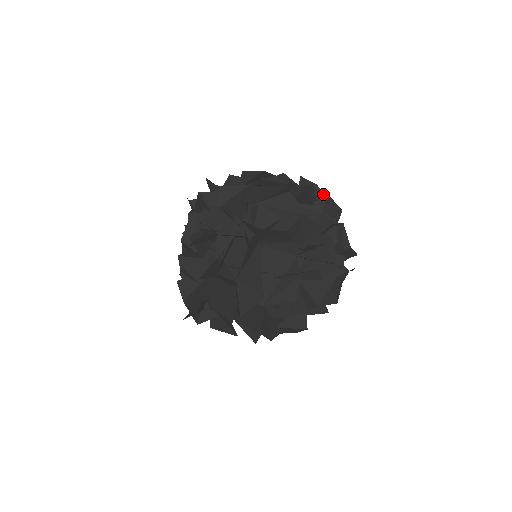
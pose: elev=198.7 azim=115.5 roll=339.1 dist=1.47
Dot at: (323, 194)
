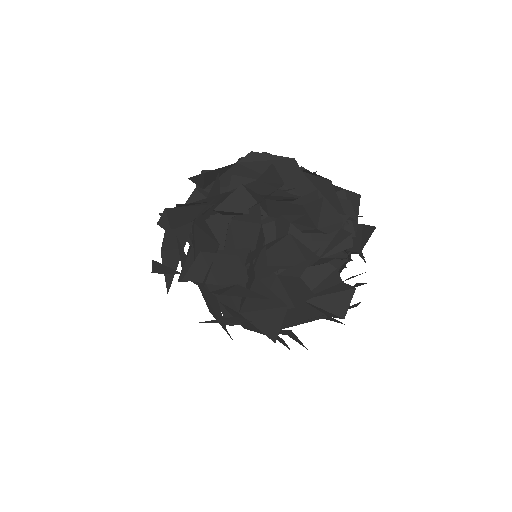
Dot at: (258, 196)
